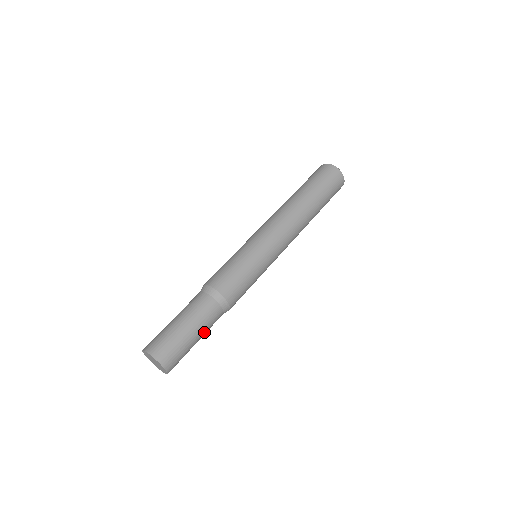
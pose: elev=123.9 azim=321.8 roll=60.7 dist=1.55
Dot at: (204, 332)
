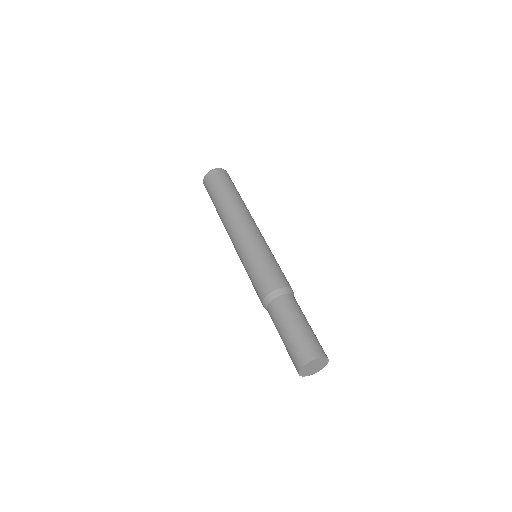
Dot at: occluded
